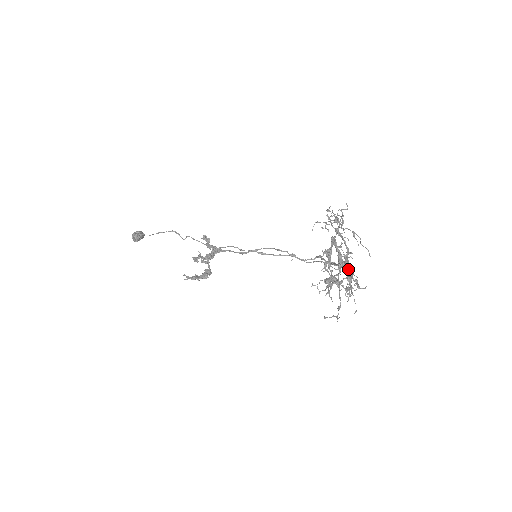
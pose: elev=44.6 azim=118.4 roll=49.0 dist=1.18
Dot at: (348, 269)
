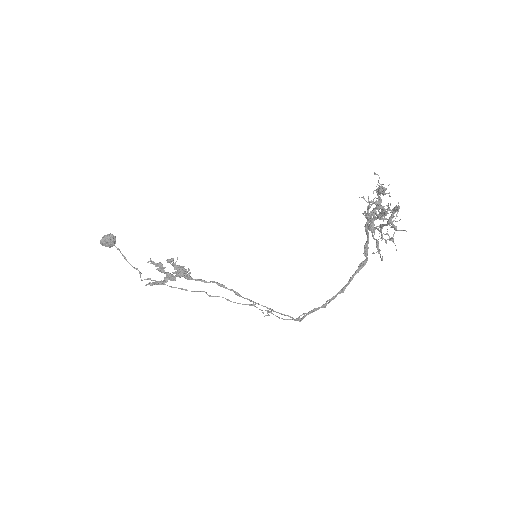
Dot at: (387, 223)
